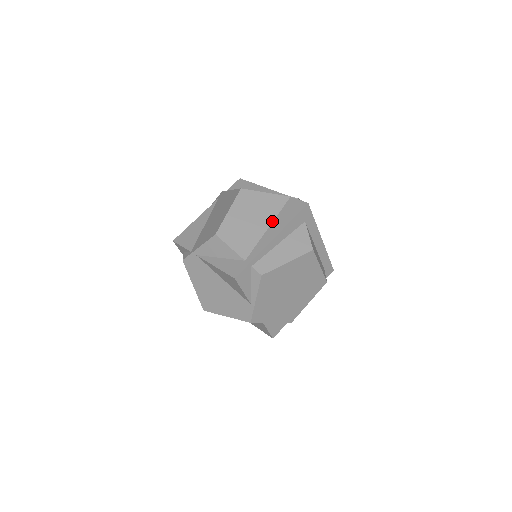
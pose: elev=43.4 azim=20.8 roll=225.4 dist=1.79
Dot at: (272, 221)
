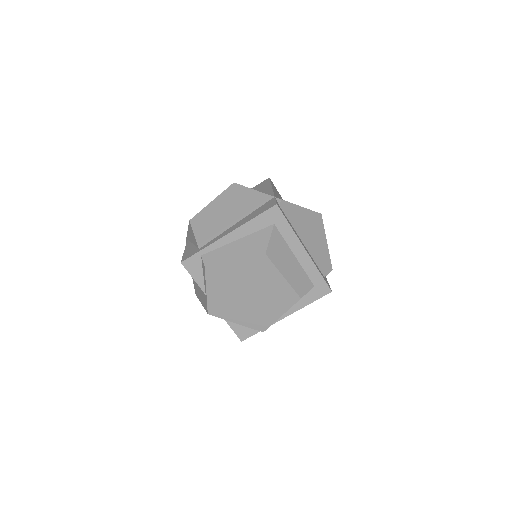
Dot at: (243, 218)
